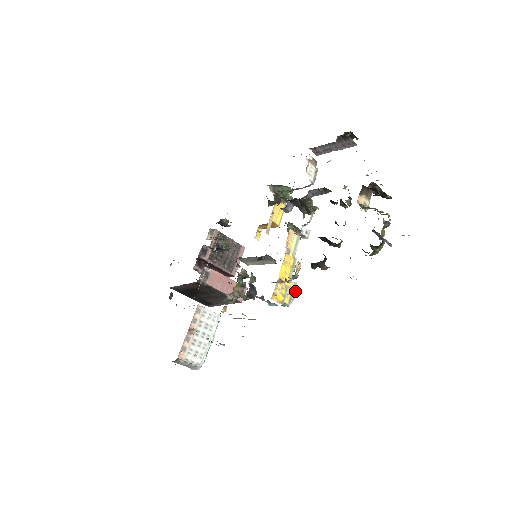
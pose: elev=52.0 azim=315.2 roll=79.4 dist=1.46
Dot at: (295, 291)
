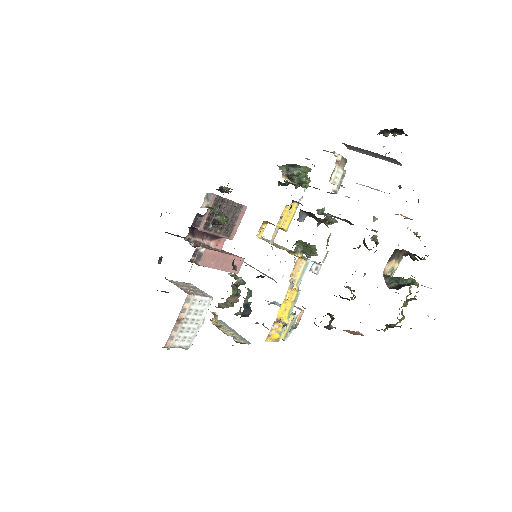
Dot at: (293, 324)
